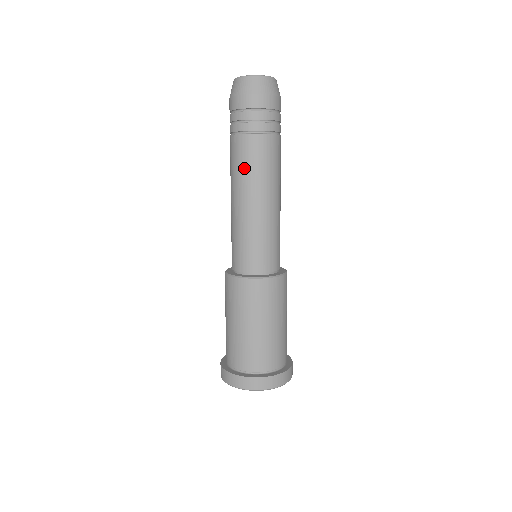
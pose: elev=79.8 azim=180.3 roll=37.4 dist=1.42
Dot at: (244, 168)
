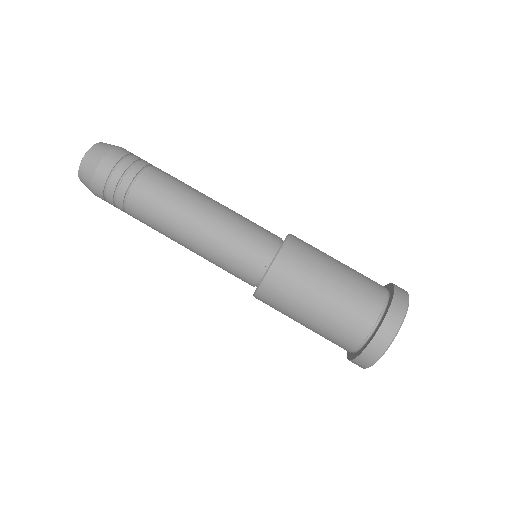
Dot at: (165, 201)
